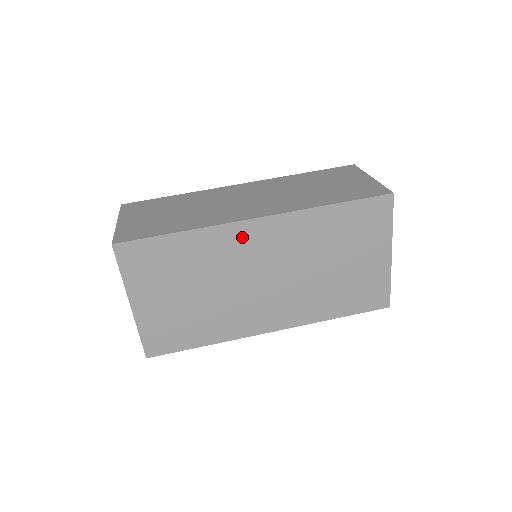
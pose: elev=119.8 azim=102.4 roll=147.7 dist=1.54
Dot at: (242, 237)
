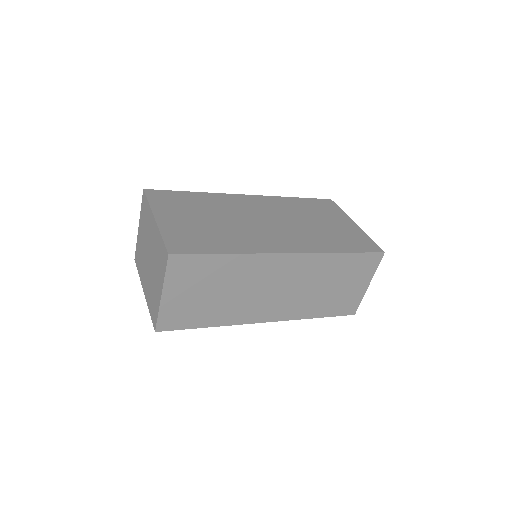
Dot at: (239, 200)
